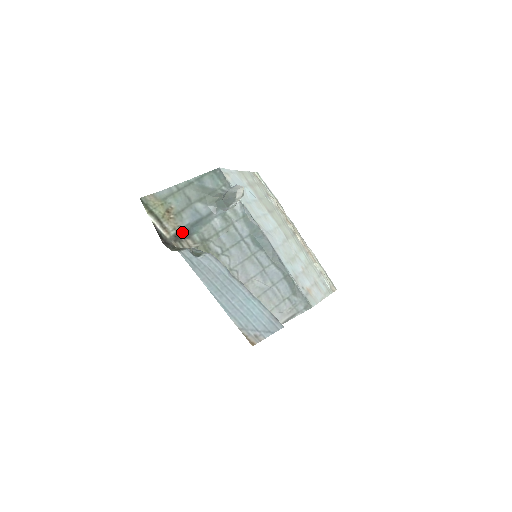
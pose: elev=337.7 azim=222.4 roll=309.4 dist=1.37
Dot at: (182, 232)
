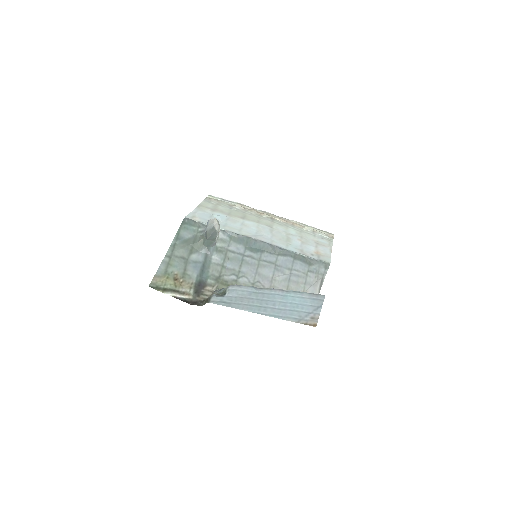
Dot at: (198, 286)
